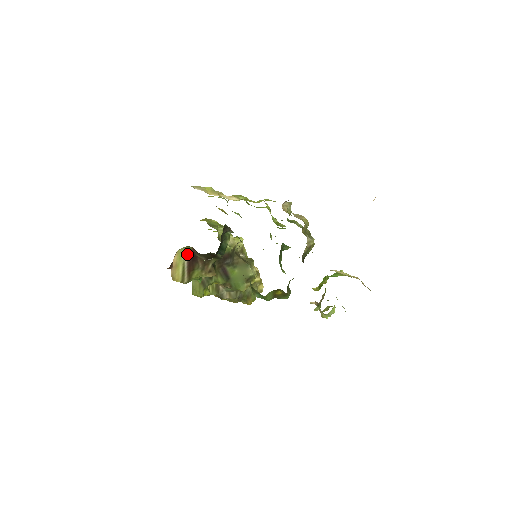
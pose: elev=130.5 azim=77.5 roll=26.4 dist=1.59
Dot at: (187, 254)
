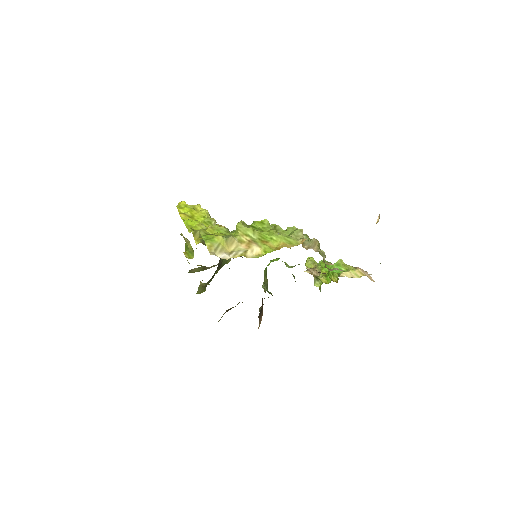
Dot at: (226, 310)
